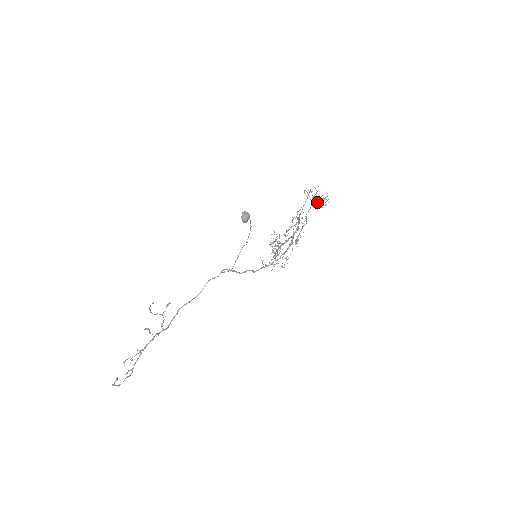
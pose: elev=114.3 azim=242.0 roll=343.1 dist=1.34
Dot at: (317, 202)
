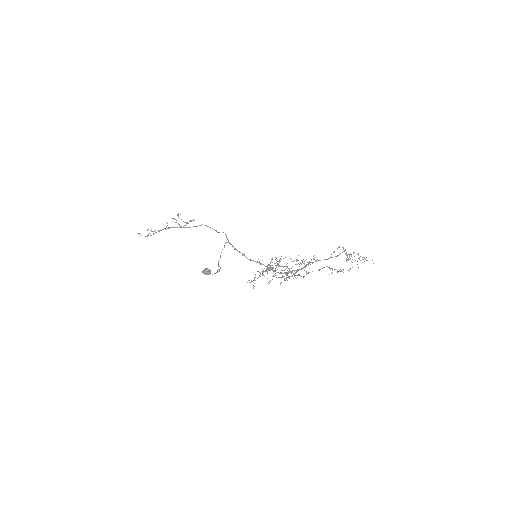
Dot at: occluded
